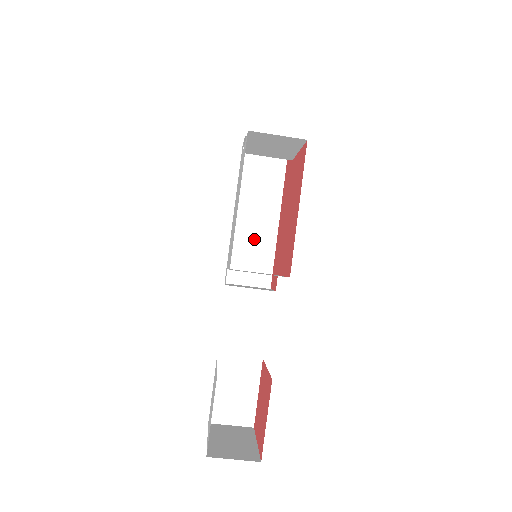
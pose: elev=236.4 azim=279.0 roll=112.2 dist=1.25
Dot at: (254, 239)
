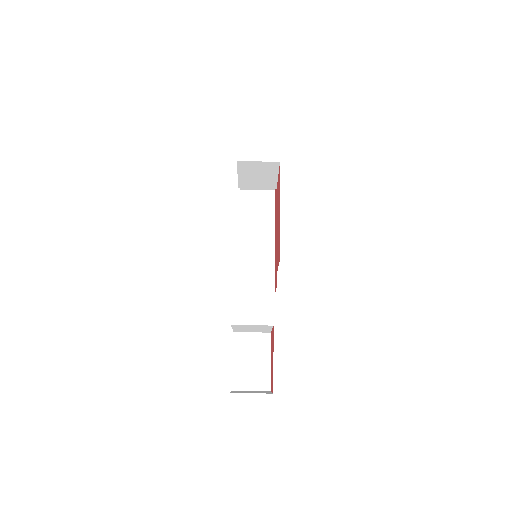
Dot at: (257, 256)
